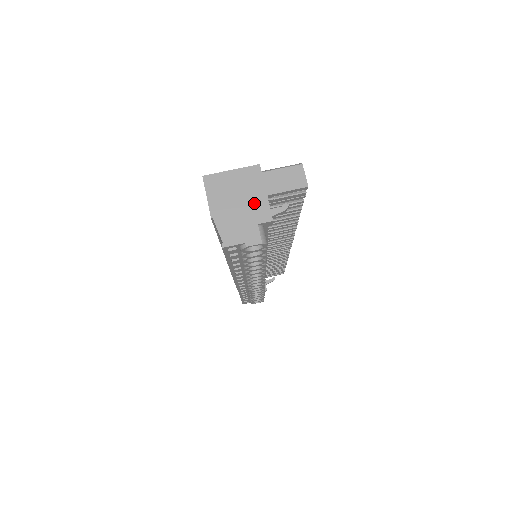
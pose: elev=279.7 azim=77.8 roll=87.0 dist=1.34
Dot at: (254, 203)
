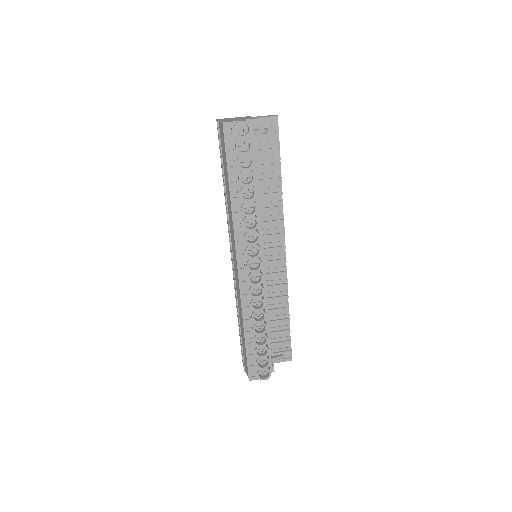
Dot at: (245, 118)
